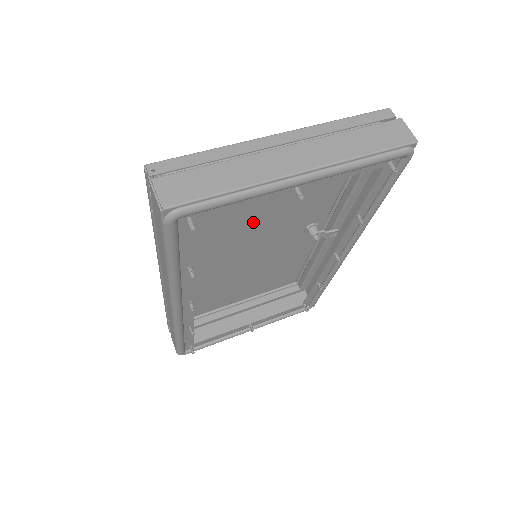
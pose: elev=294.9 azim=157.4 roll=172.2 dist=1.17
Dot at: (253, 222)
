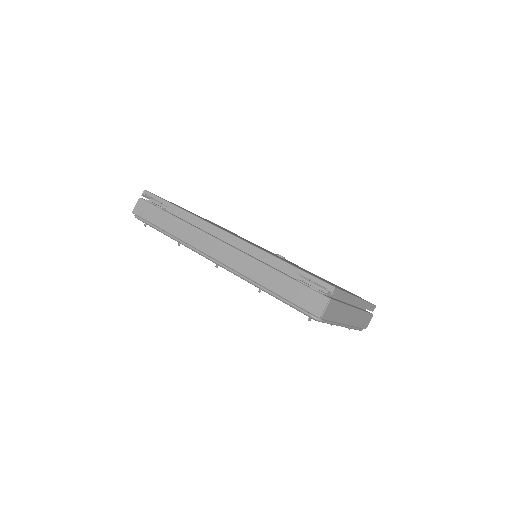
Dot at: occluded
